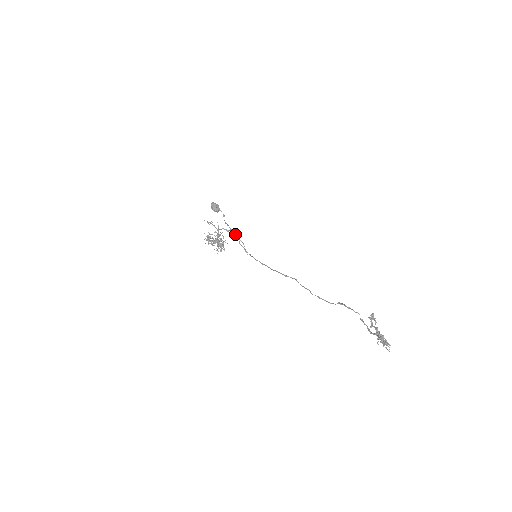
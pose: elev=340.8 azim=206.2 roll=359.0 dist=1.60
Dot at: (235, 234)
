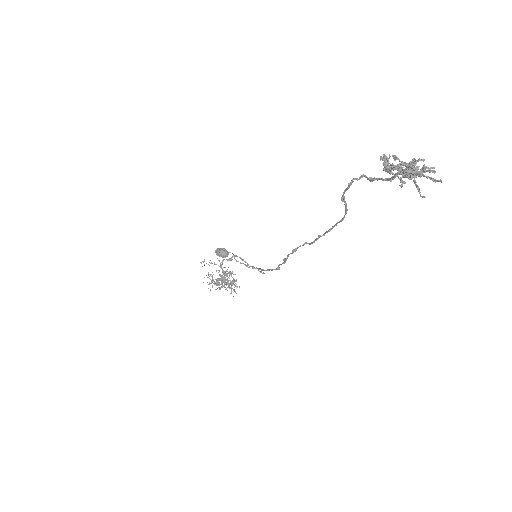
Dot at: occluded
